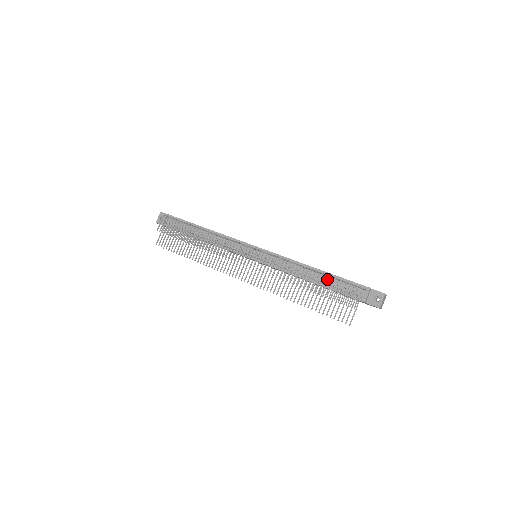
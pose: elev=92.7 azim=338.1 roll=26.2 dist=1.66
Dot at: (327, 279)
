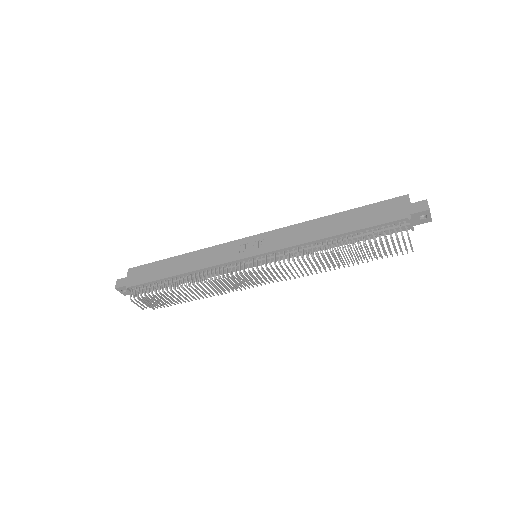
Dot at: (356, 238)
